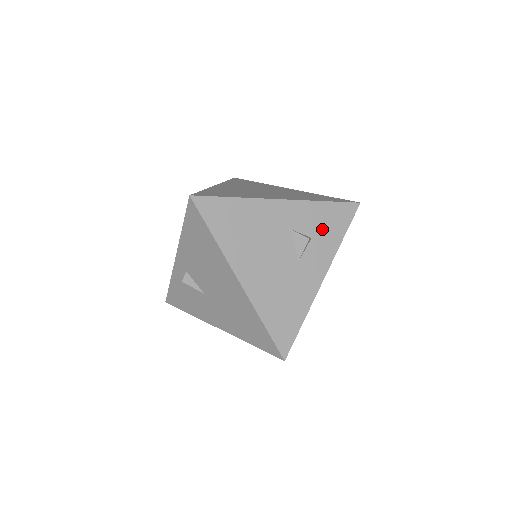
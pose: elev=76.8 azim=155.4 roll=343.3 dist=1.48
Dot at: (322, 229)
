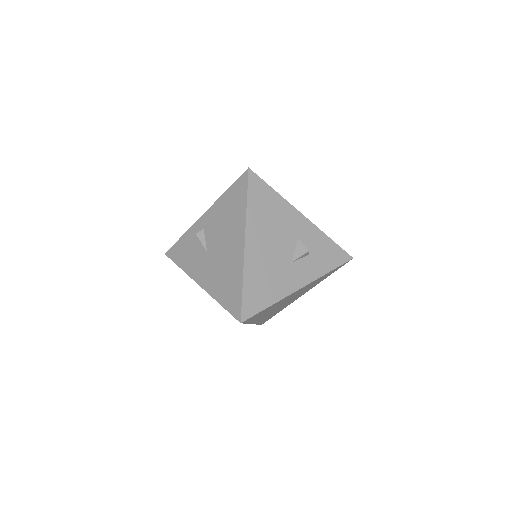
Dot at: (319, 255)
